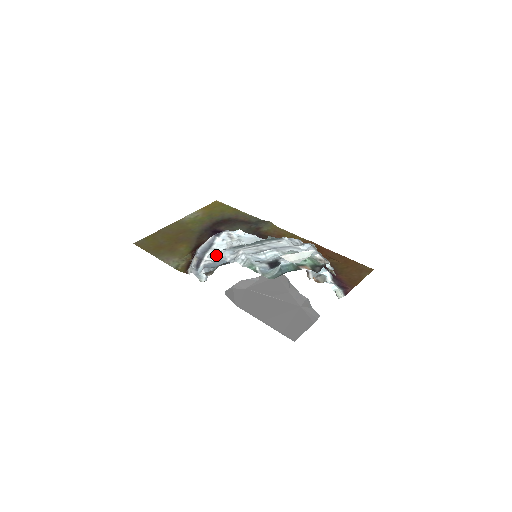
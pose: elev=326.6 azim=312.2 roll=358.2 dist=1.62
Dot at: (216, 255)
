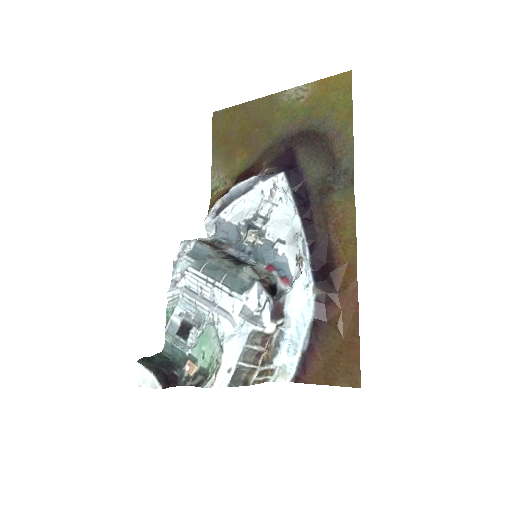
Dot at: (184, 251)
